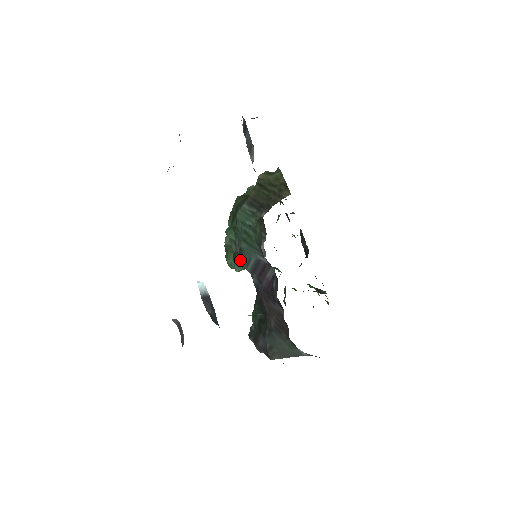
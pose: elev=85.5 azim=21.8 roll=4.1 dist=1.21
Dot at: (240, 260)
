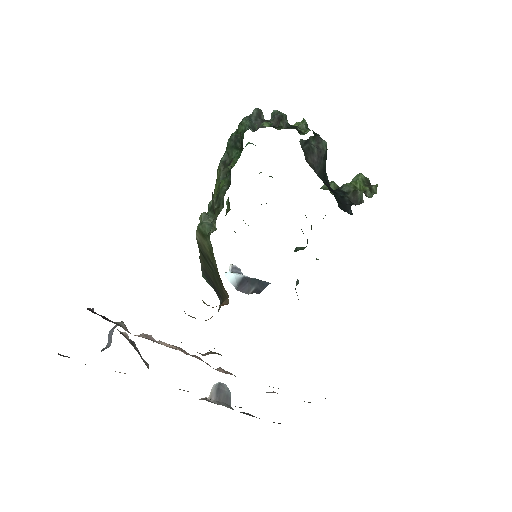
Dot at: occluded
